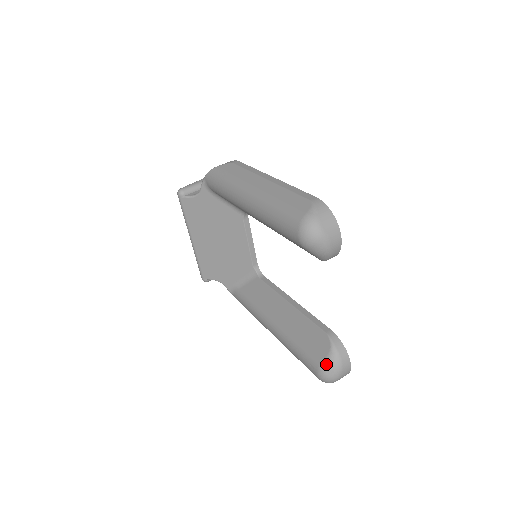
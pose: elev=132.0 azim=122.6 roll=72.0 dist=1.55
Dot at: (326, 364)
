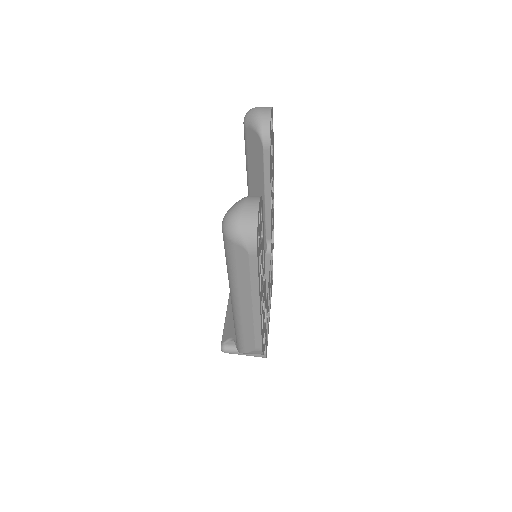
Dot at: occluded
